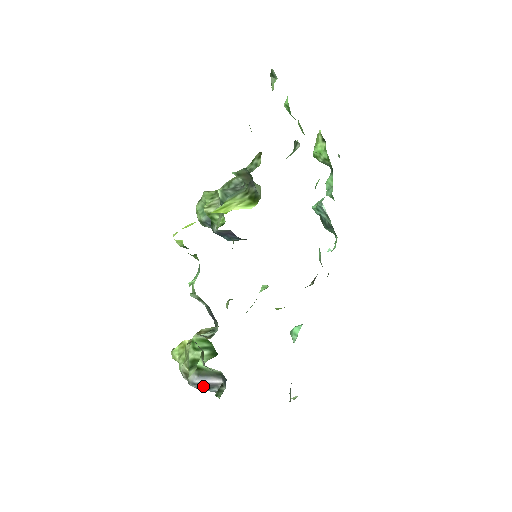
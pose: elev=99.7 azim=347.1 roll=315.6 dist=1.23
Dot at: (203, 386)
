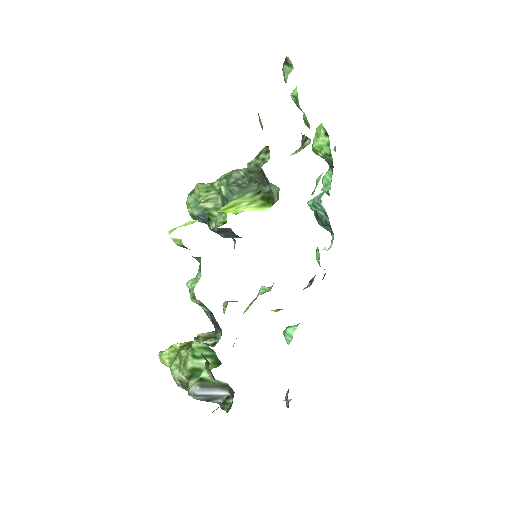
Dot at: (206, 398)
